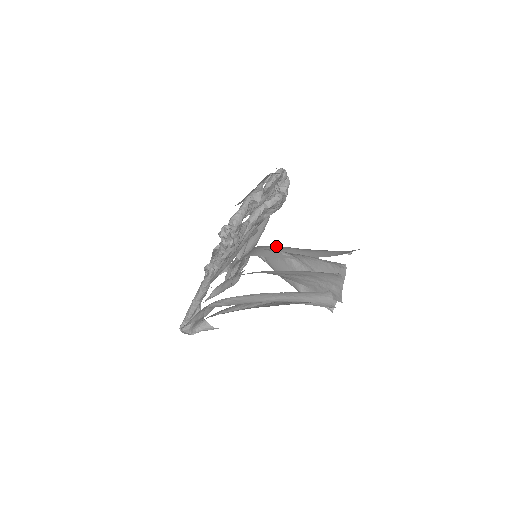
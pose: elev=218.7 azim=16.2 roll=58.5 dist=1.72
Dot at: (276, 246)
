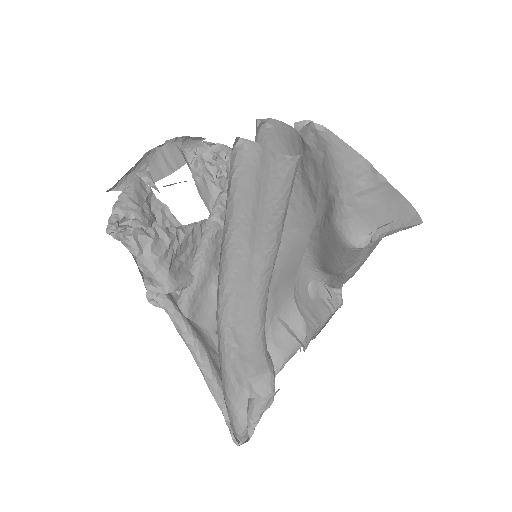
Dot at: occluded
